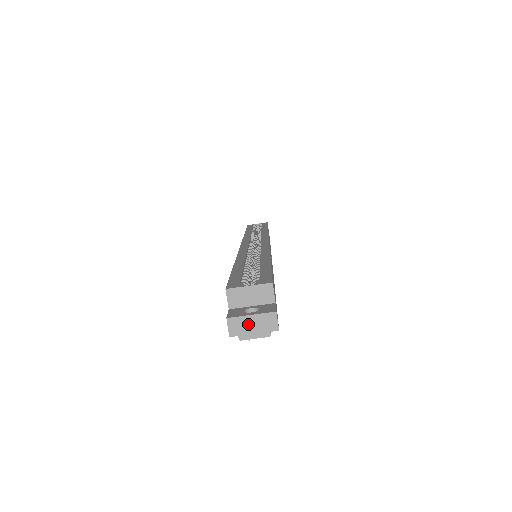
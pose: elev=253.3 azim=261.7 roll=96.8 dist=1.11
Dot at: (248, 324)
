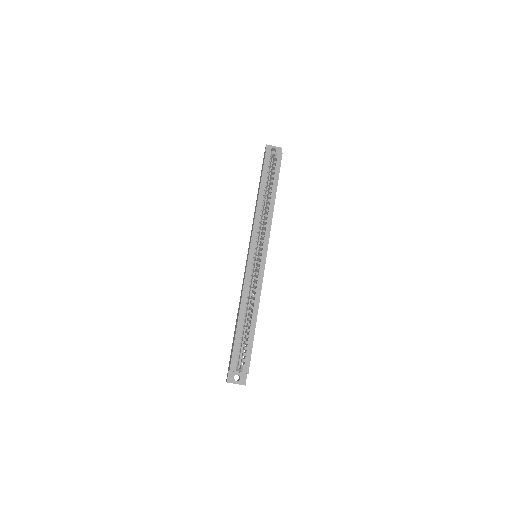
Dot at: occluded
